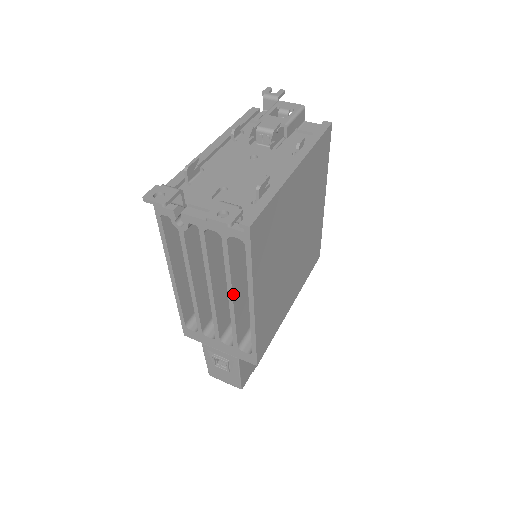
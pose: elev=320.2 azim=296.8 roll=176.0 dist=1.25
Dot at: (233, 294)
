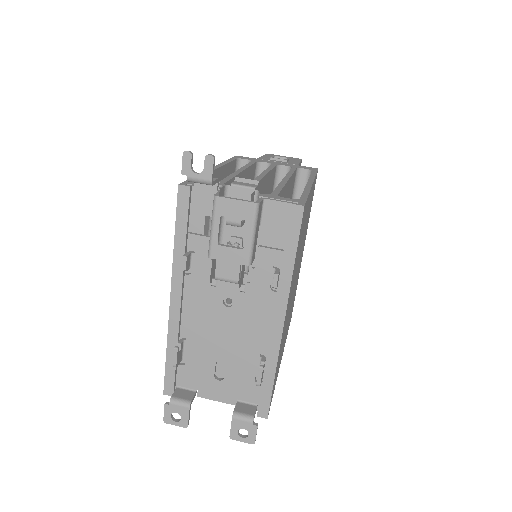
Dot at: occluded
